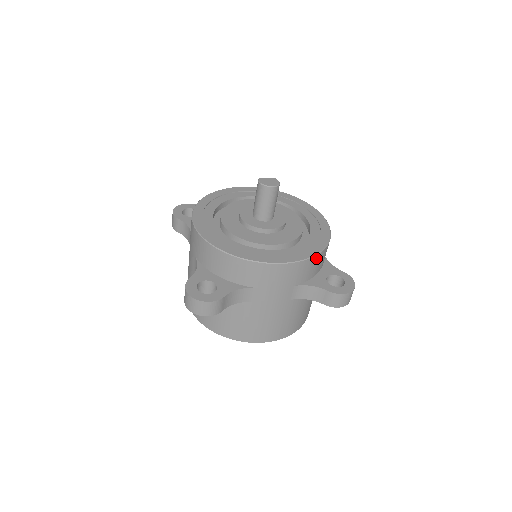
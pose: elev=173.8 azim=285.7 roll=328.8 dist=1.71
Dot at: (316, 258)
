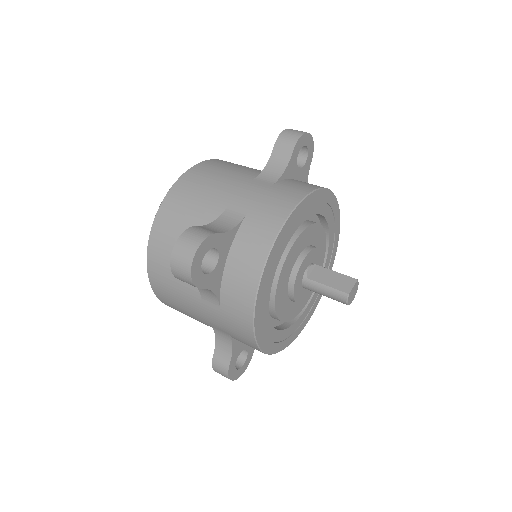
Dot at: occluded
